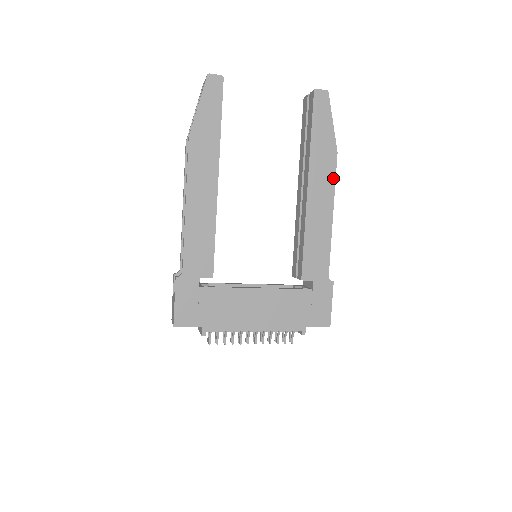
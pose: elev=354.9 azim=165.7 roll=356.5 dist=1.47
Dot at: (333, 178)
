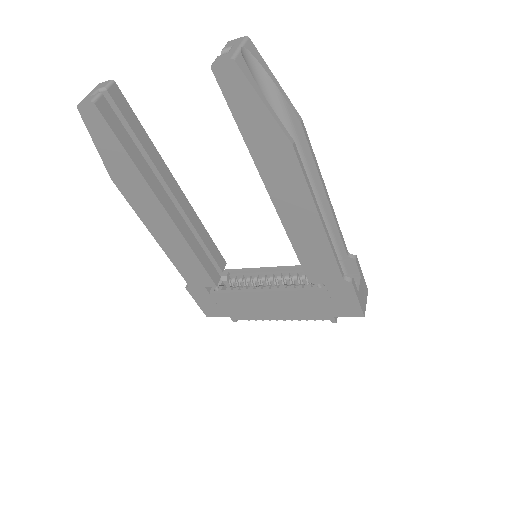
Dot at: (301, 179)
